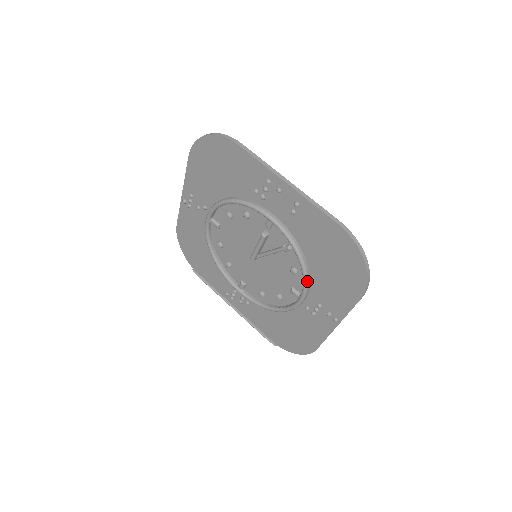
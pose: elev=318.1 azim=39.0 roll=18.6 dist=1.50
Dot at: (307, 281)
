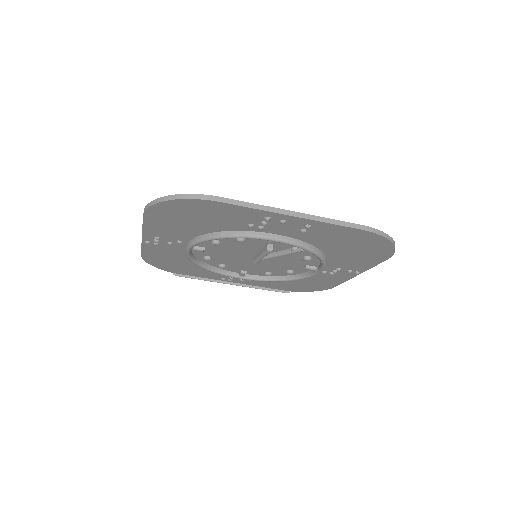
Dot at: (326, 263)
